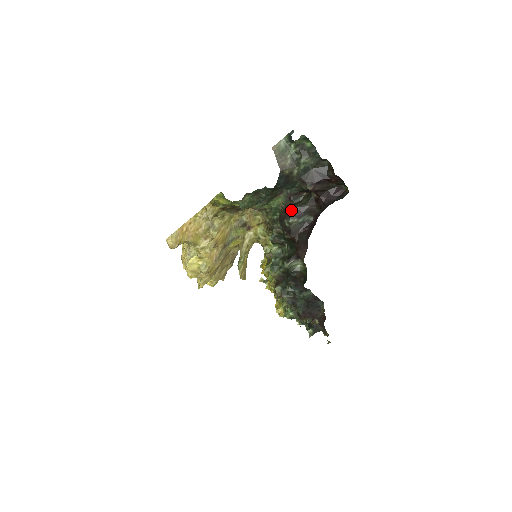
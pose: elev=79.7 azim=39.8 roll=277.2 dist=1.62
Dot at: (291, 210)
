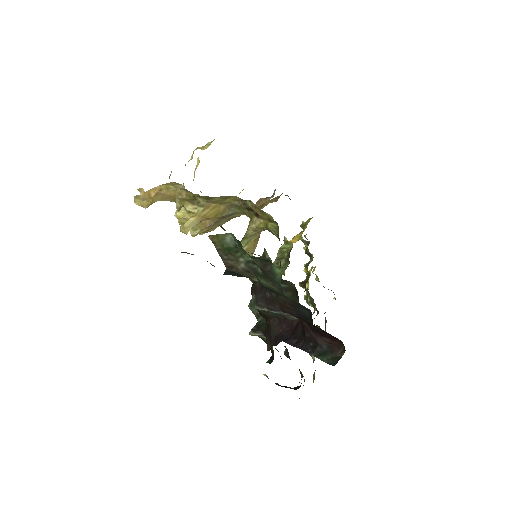
Dot at: (264, 292)
